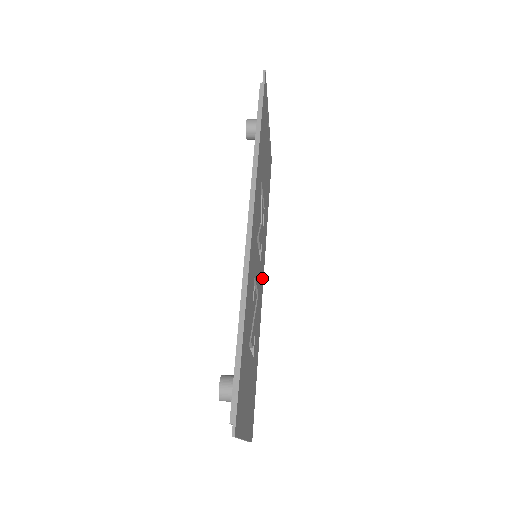
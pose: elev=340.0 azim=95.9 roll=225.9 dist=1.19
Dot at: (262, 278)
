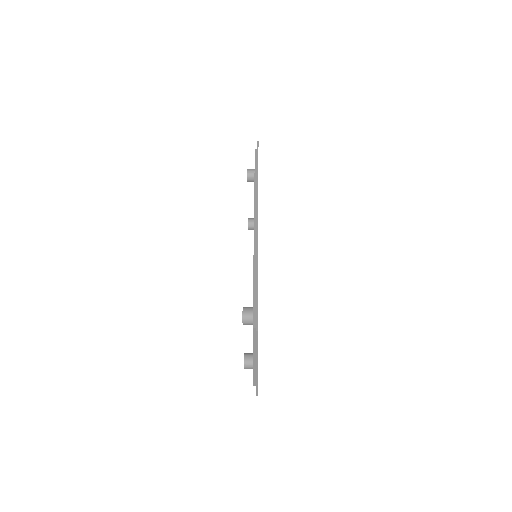
Dot at: occluded
